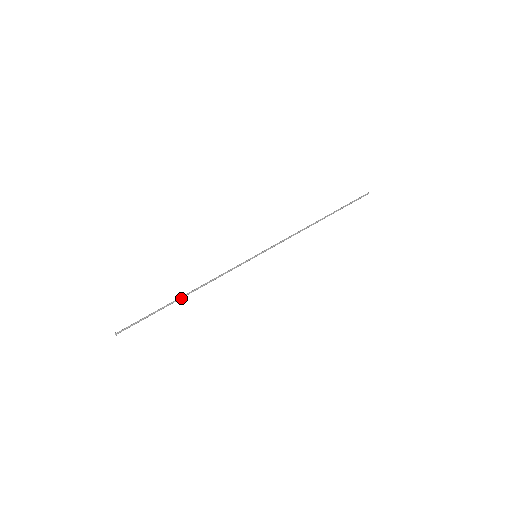
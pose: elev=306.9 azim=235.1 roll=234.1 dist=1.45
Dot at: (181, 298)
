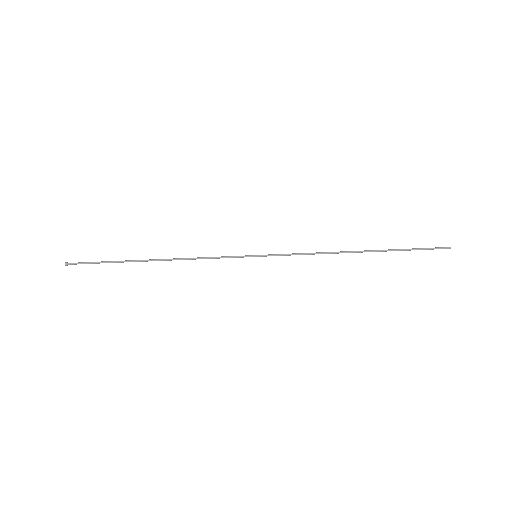
Dot at: occluded
